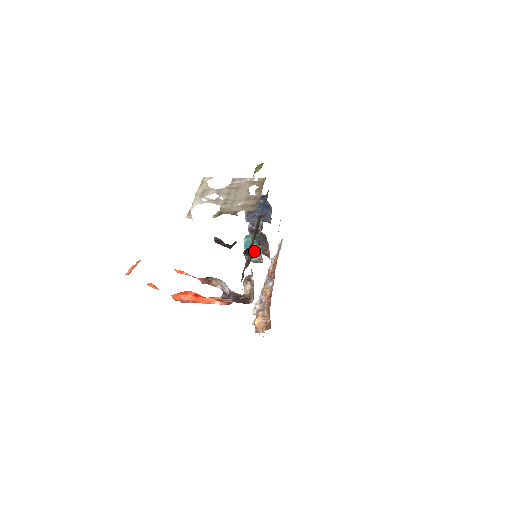
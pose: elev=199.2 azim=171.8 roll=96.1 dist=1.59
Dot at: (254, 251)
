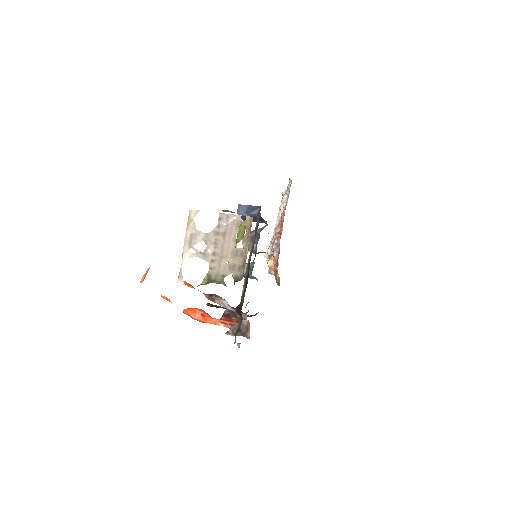
Dot at: (250, 276)
